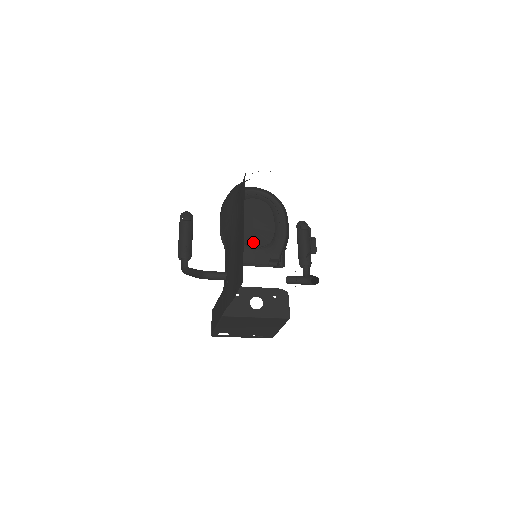
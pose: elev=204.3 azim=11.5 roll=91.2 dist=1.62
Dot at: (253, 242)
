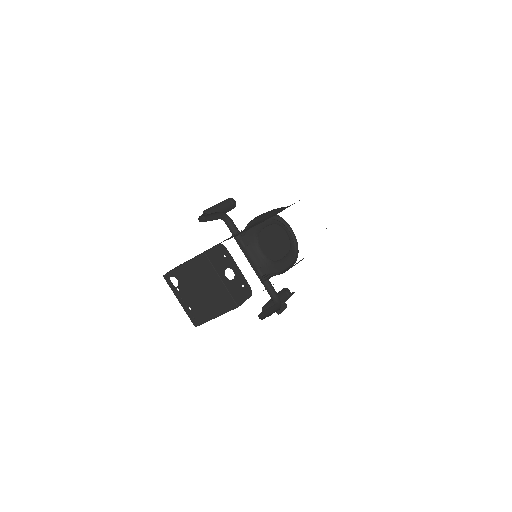
Dot at: occluded
